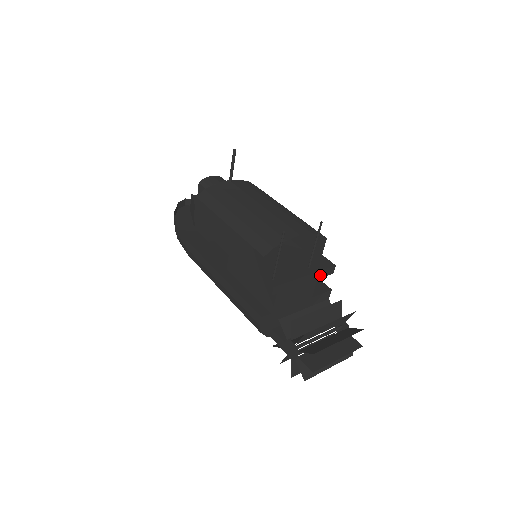
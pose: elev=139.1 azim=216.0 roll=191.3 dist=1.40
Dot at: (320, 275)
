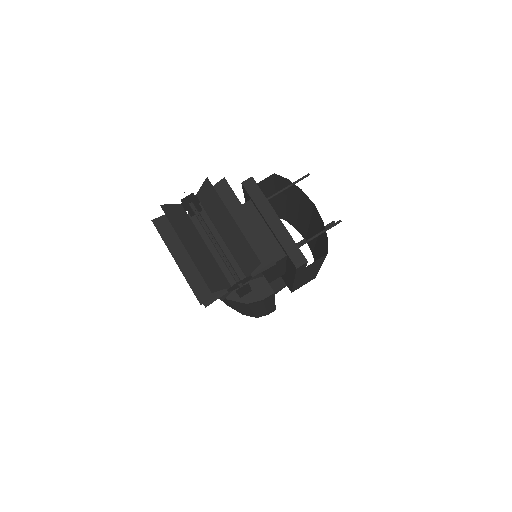
Dot at: (287, 244)
